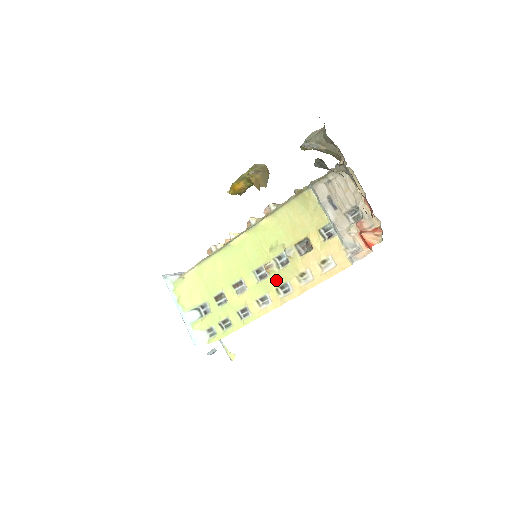
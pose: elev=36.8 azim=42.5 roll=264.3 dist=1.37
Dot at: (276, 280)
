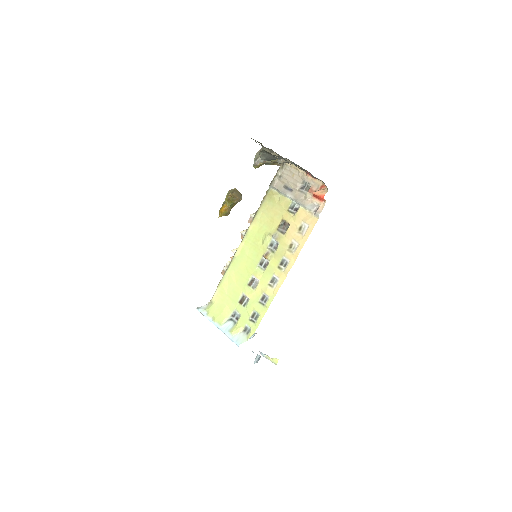
Dot at: (275, 261)
